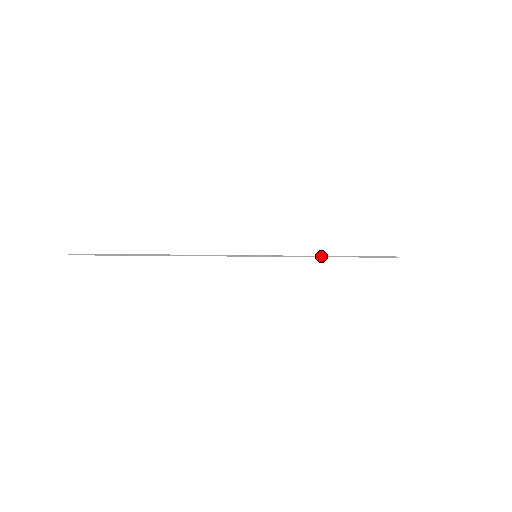
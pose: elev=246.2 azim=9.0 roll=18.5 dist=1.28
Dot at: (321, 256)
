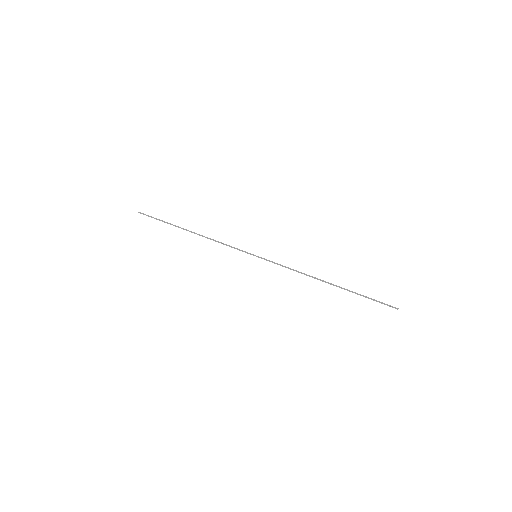
Dot at: (313, 277)
